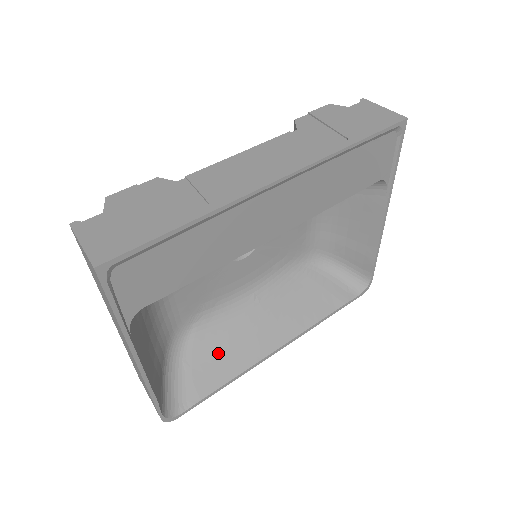
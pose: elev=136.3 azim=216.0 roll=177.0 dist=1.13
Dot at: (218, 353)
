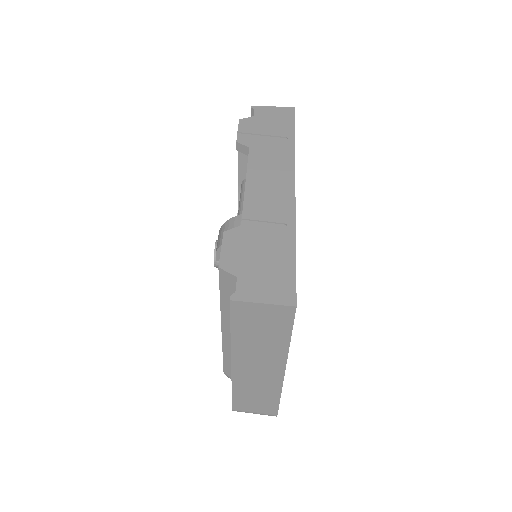
Dot at: occluded
